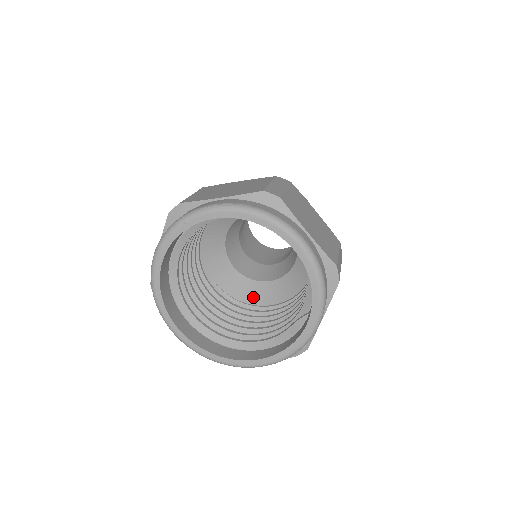
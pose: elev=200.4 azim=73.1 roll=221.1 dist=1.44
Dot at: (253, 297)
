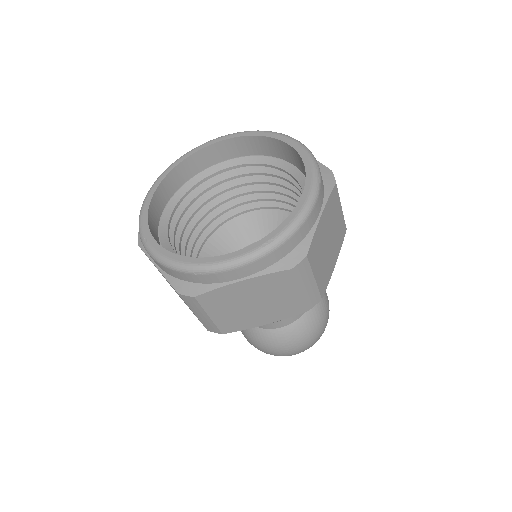
Dot at: occluded
